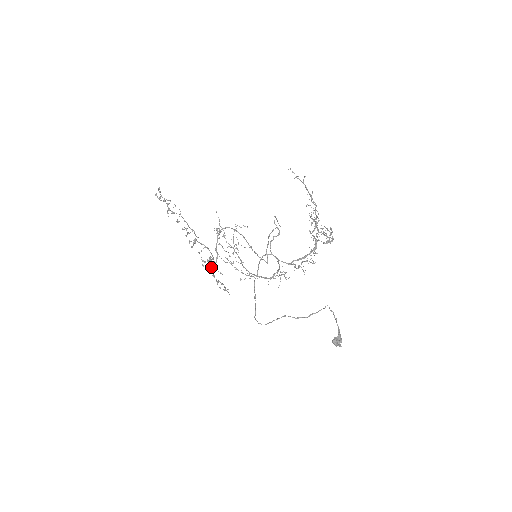
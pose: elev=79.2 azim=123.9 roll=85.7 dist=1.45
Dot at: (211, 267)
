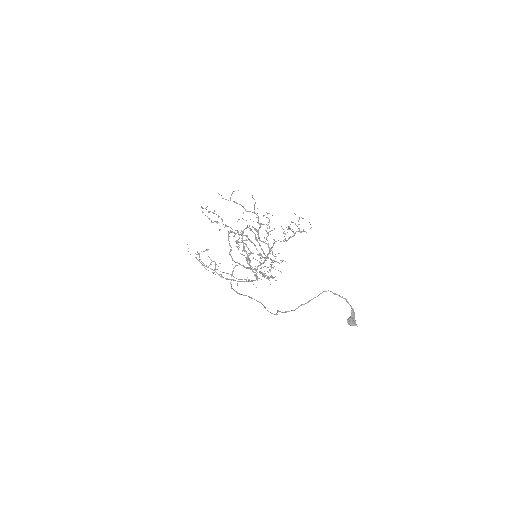
Dot at: (260, 258)
